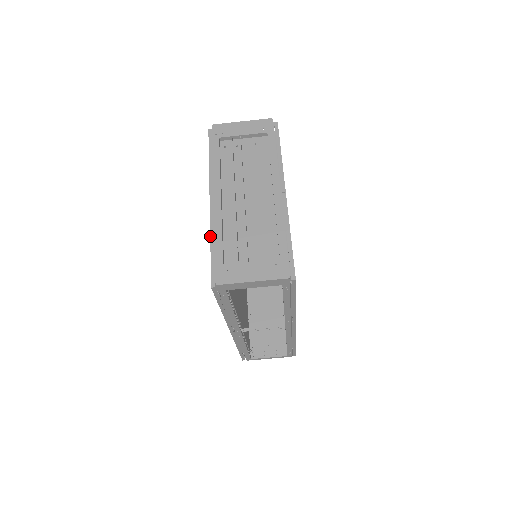
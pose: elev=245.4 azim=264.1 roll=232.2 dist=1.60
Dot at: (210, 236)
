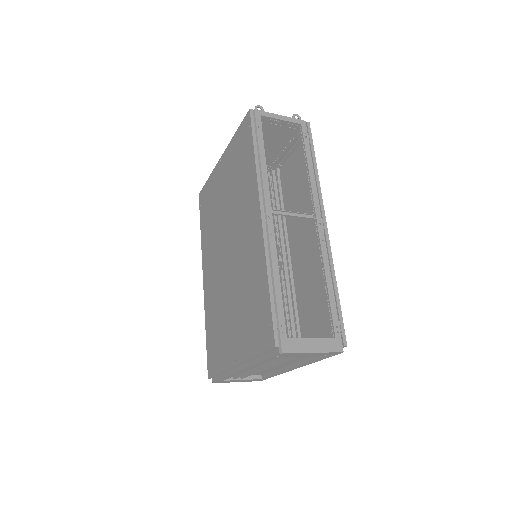
Dot at: (223, 372)
